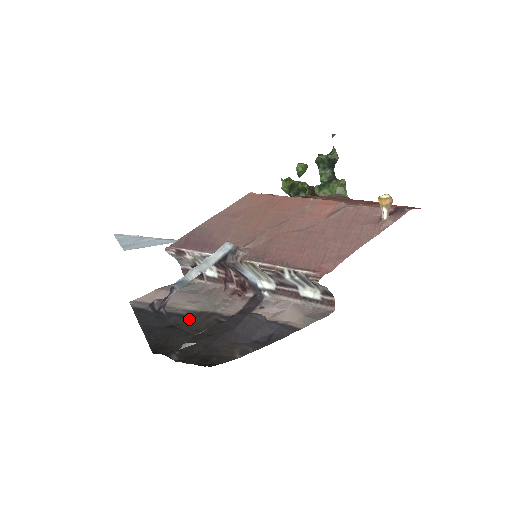
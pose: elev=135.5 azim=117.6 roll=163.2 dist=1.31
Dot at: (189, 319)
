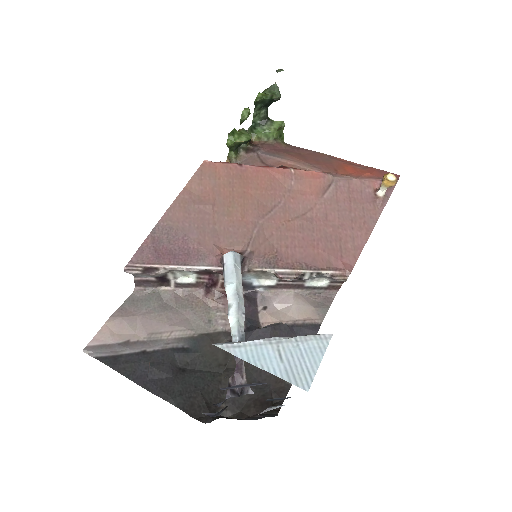
Dot at: (196, 352)
